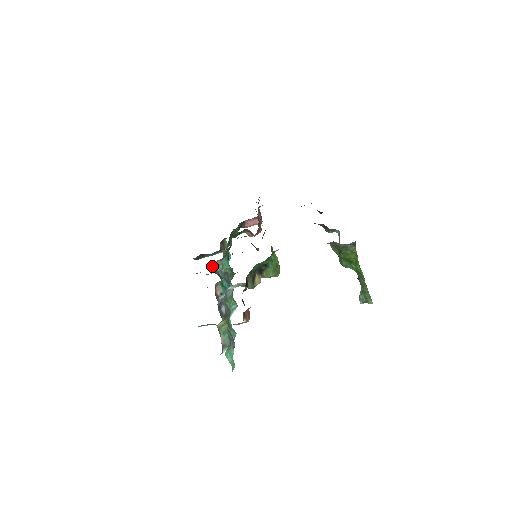
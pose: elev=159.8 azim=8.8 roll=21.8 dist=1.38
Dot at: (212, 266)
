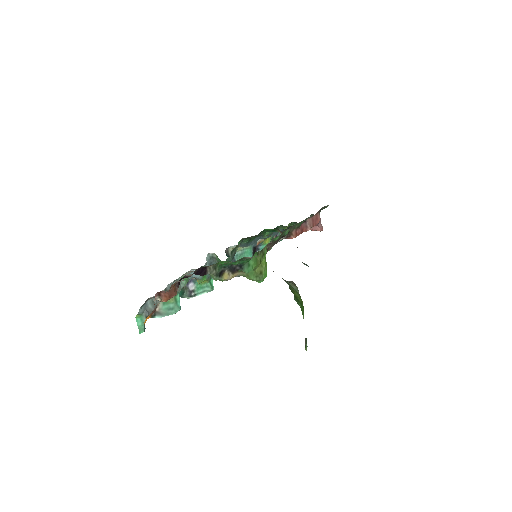
Dot at: (229, 248)
